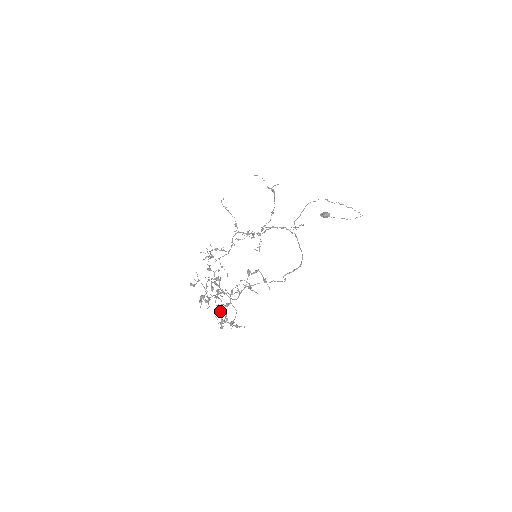
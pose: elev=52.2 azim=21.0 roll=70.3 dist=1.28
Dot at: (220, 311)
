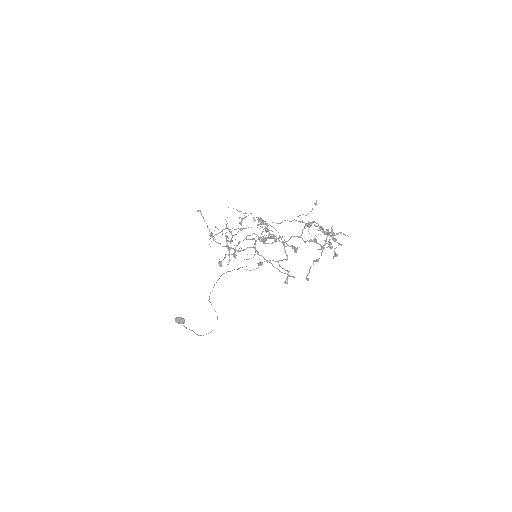
Dot at: (296, 251)
